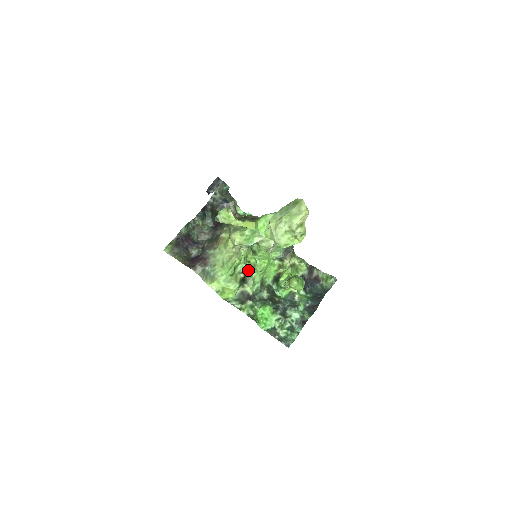
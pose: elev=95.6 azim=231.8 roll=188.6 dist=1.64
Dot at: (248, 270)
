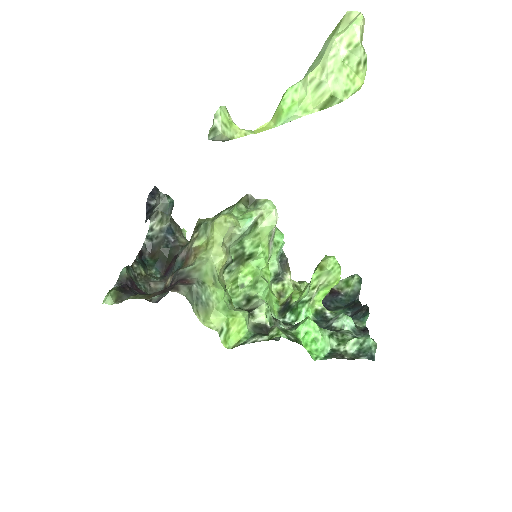
Dot at: (245, 300)
